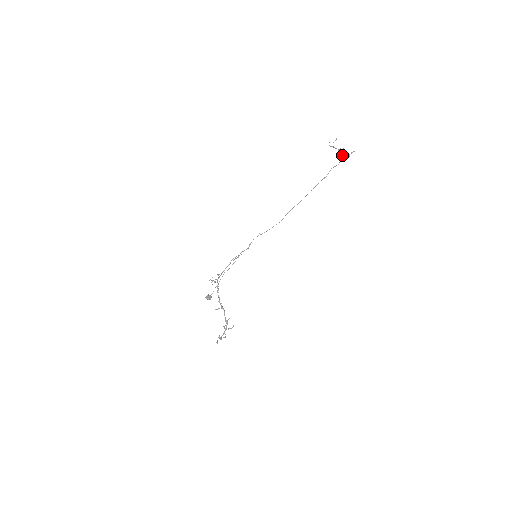
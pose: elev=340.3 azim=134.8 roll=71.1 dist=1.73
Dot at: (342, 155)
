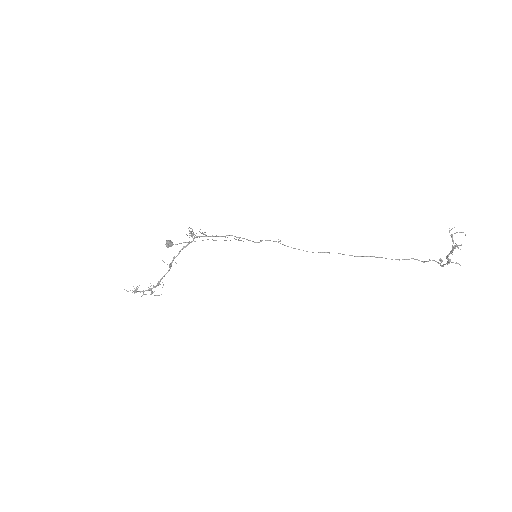
Dot at: (448, 254)
